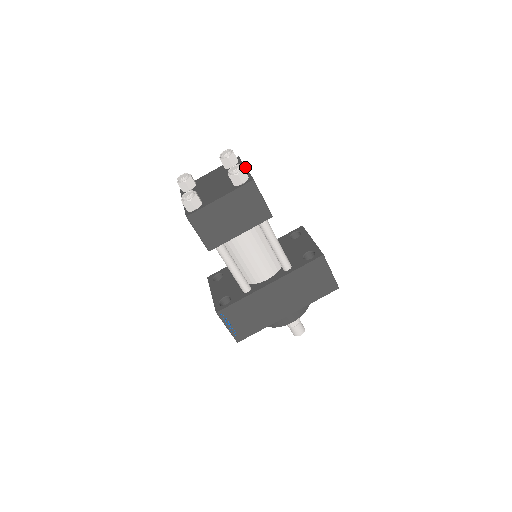
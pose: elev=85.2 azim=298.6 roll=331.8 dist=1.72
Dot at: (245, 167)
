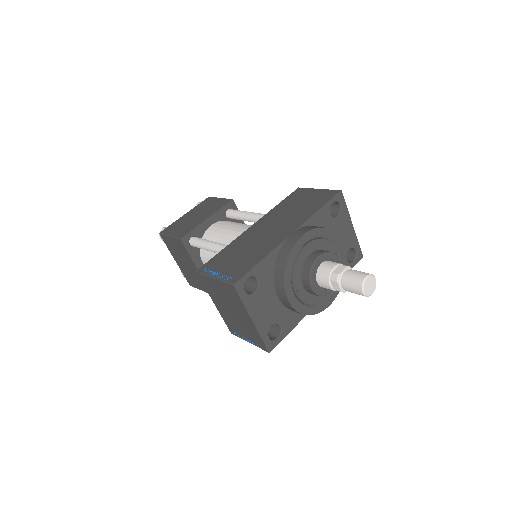
Dot at: occluded
